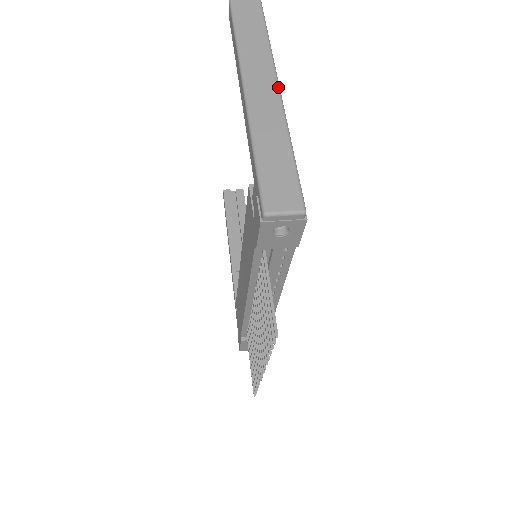
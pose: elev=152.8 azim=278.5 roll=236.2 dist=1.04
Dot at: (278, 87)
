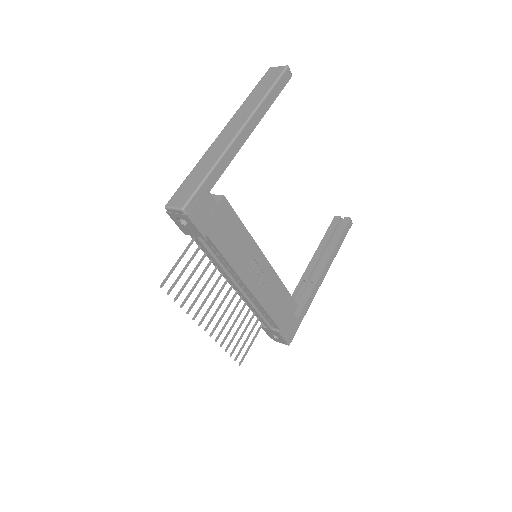
Dot at: (240, 130)
